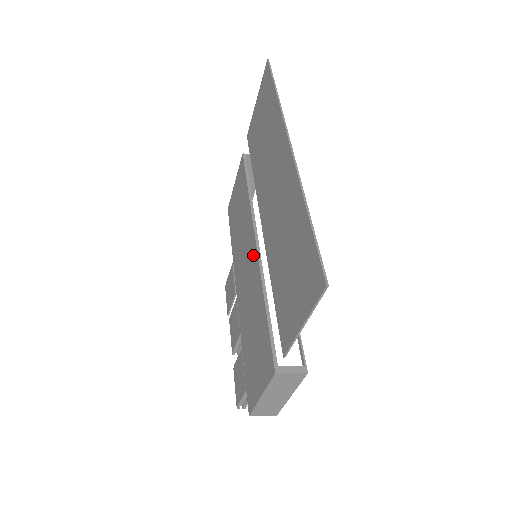
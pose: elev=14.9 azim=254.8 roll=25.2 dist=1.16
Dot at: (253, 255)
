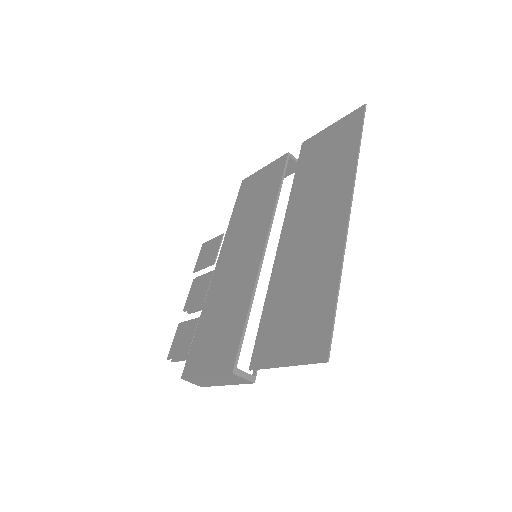
Dot at: (255, 255)
